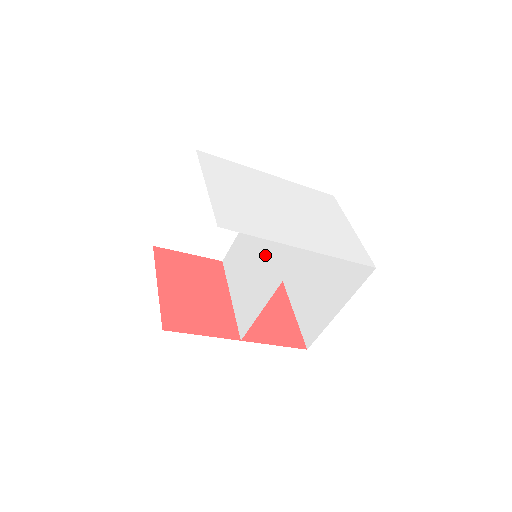
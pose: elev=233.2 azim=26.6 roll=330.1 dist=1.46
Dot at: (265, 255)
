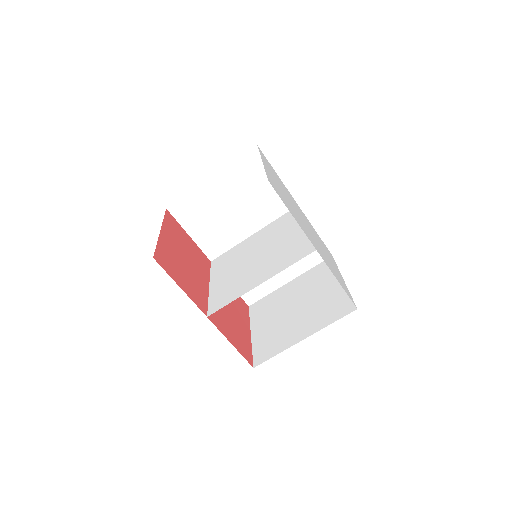
Dot at: (267, 255)
